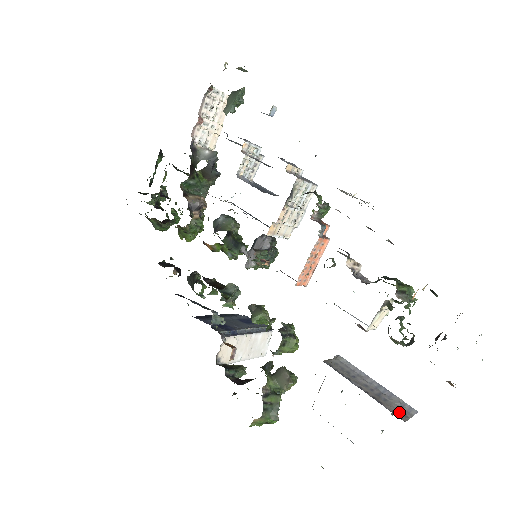
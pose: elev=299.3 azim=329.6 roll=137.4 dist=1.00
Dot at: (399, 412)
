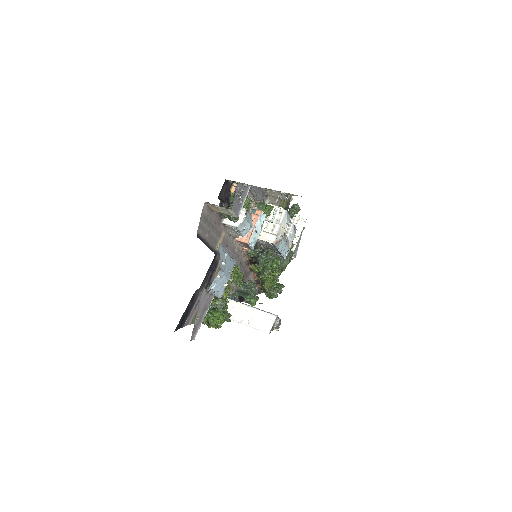
Dot at: occluded
